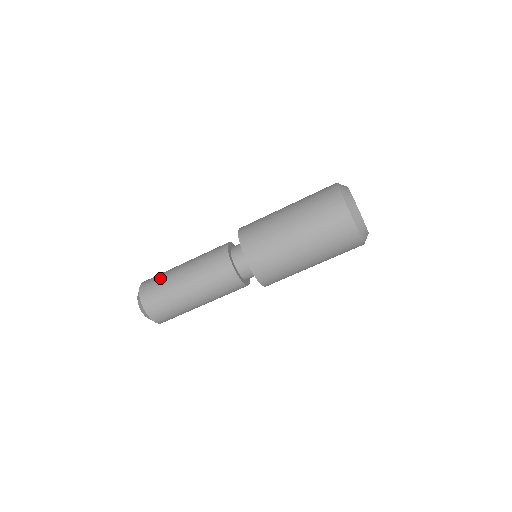
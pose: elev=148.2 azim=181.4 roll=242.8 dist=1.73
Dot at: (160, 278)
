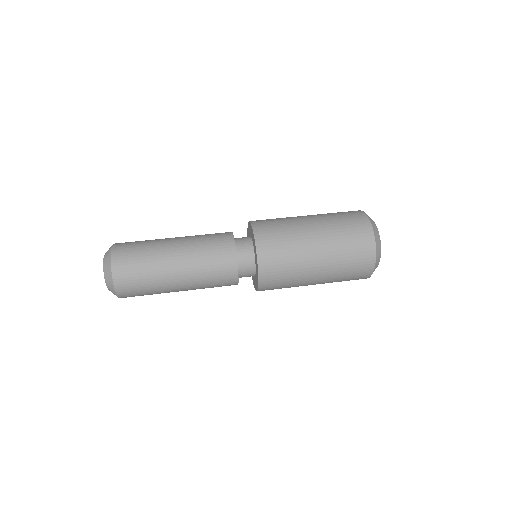
Dot at: (143, 243)
